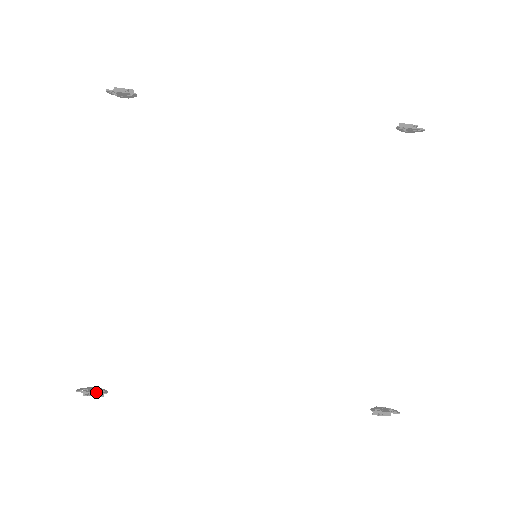
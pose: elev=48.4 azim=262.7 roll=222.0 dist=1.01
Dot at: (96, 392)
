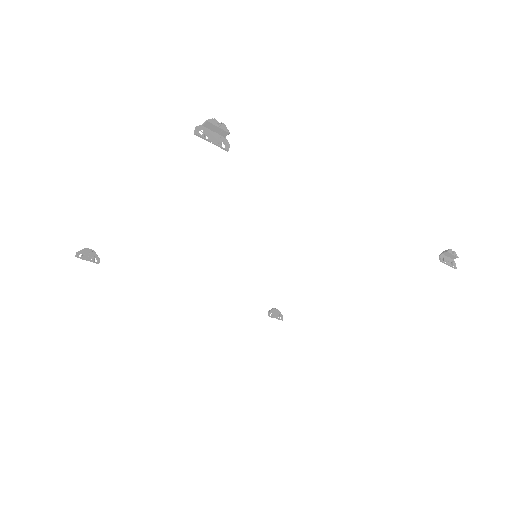
Dot at: (91, 261)
